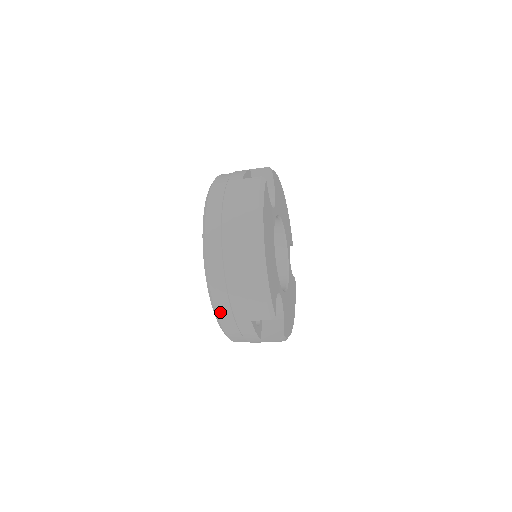
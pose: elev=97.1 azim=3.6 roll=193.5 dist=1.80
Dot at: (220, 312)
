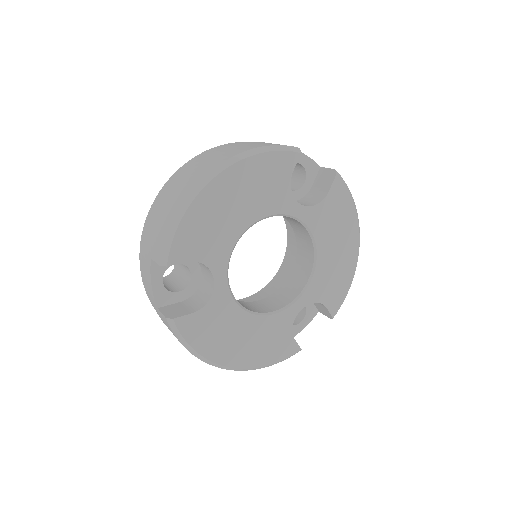
Dot at: (144, 232)
